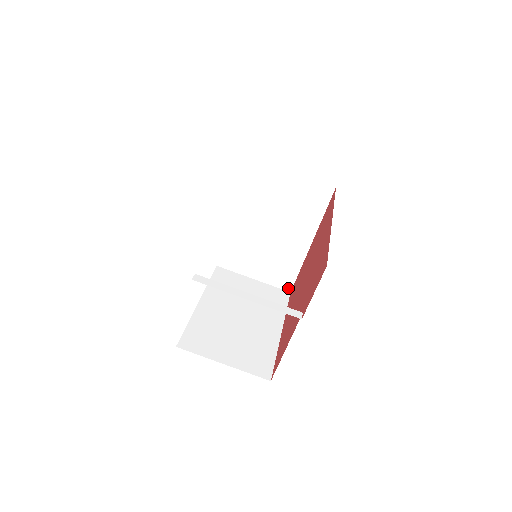
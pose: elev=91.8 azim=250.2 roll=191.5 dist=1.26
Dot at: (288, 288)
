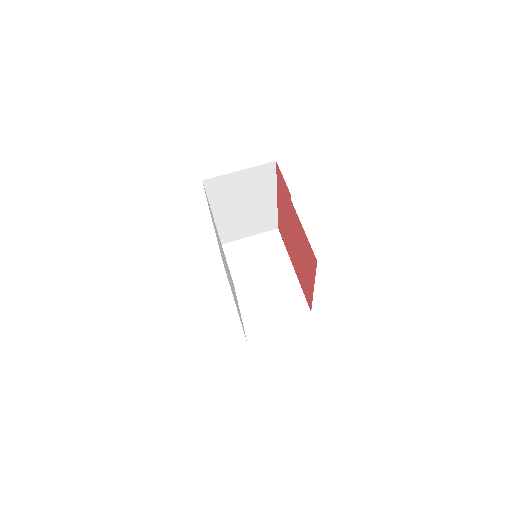
Dot at: (307, 310)
